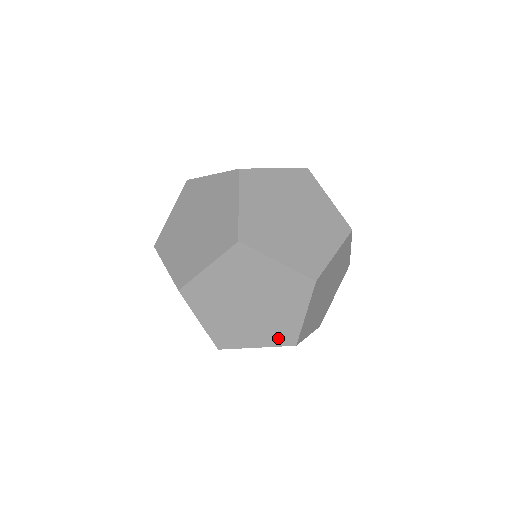
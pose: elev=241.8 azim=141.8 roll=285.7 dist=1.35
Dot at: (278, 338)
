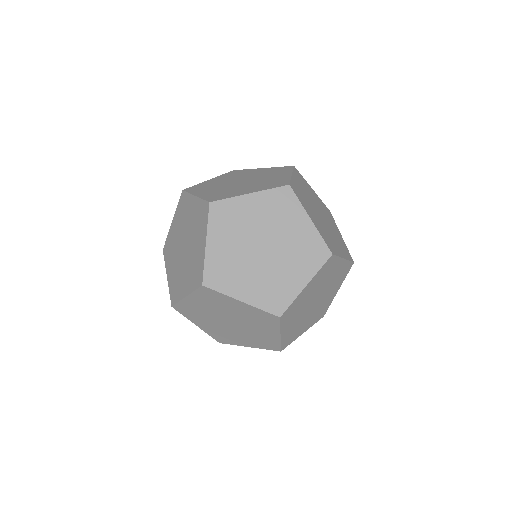
Dot at: (313, 260)
